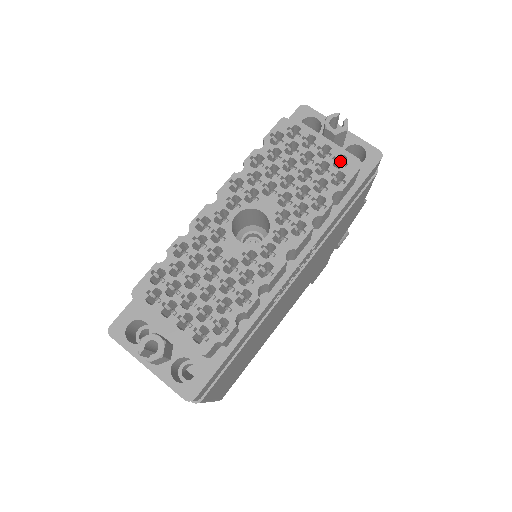
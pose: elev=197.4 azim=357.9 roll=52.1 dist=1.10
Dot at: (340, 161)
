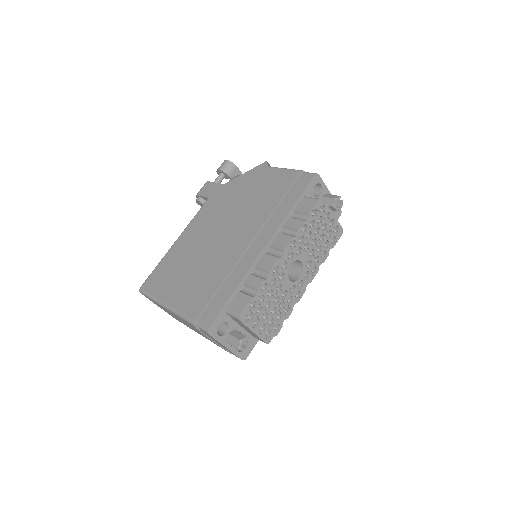
Dot at: occluded
